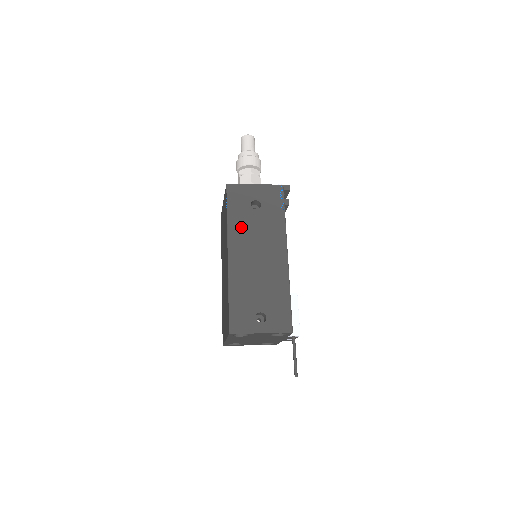
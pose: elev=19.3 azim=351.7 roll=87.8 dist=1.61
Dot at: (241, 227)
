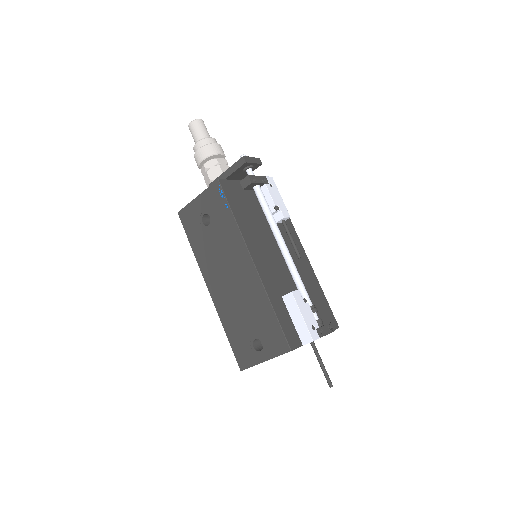
Dot at: (205, 253)
